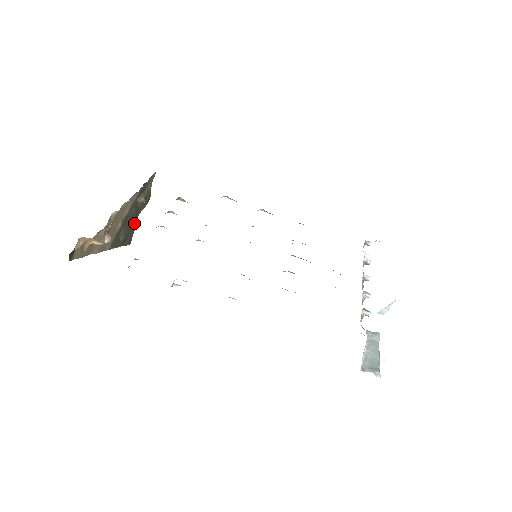
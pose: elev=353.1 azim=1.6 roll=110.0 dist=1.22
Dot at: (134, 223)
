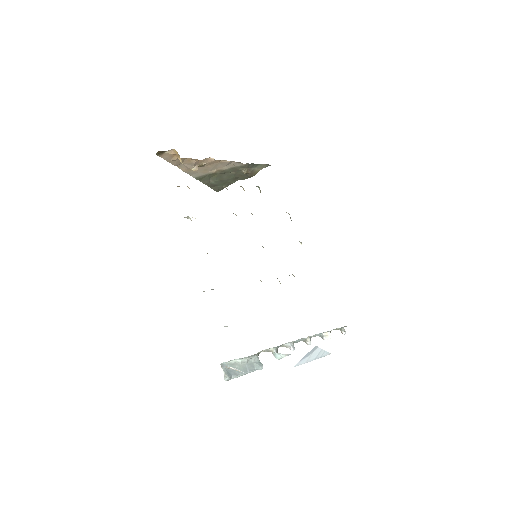
Dot at: (230, 182)
